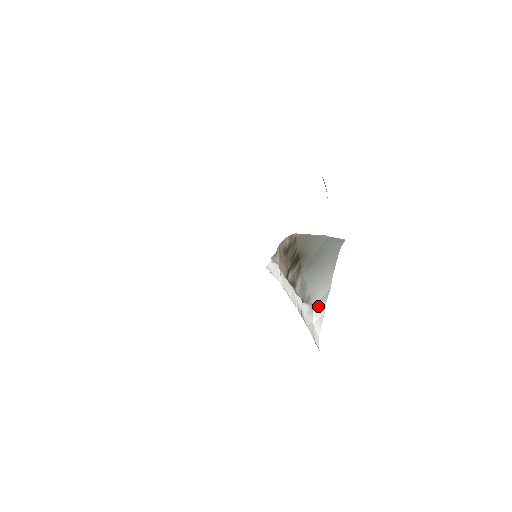
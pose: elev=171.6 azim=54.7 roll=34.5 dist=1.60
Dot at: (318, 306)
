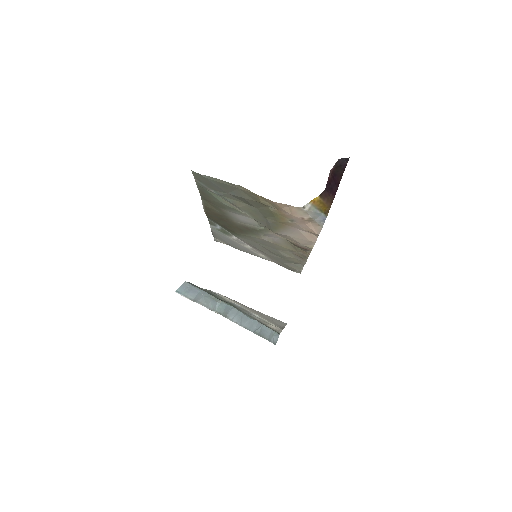
Dot at: occluded
